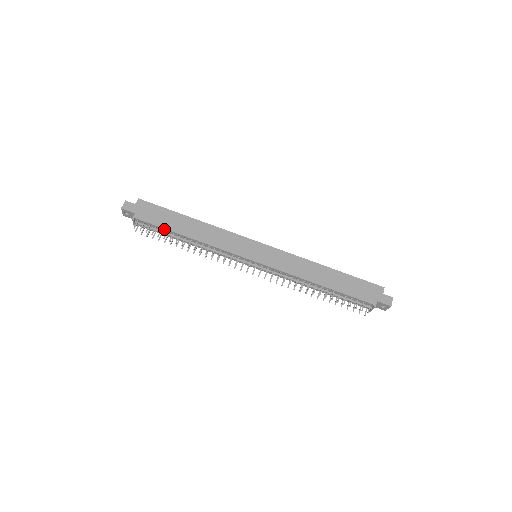
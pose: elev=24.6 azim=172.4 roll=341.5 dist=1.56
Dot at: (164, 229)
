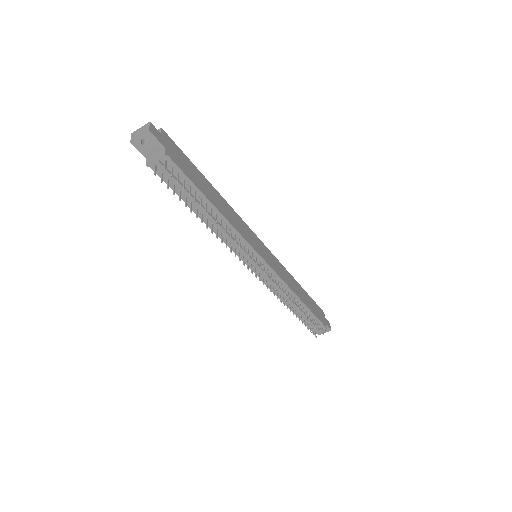
Dot at: (194, 187)
